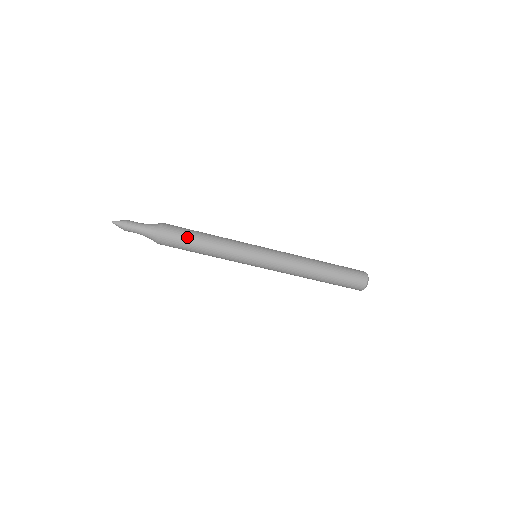
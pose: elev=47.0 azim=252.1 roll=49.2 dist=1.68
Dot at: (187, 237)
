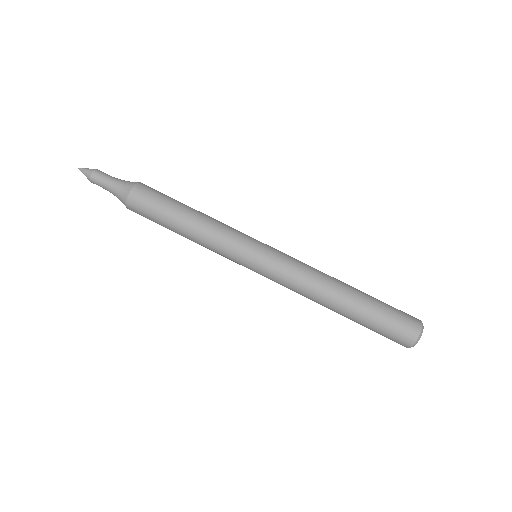
Dot at: (167, 201)
